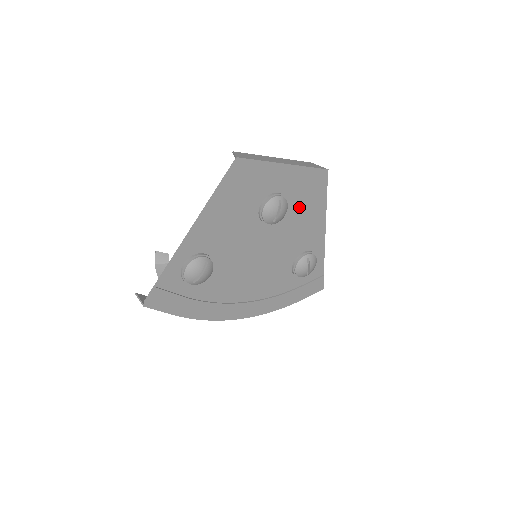
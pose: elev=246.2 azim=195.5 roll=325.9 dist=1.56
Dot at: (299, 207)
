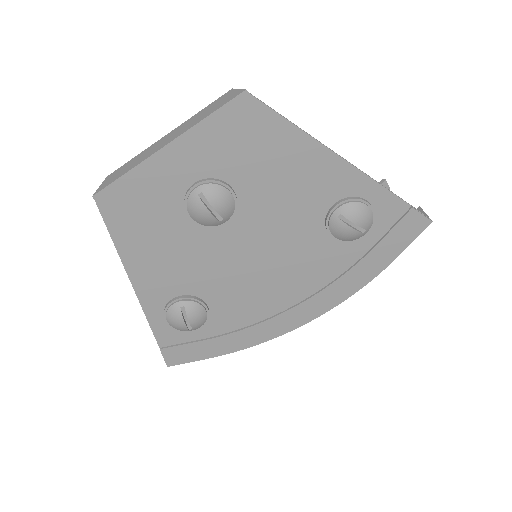
Dot at: (253, 170)
